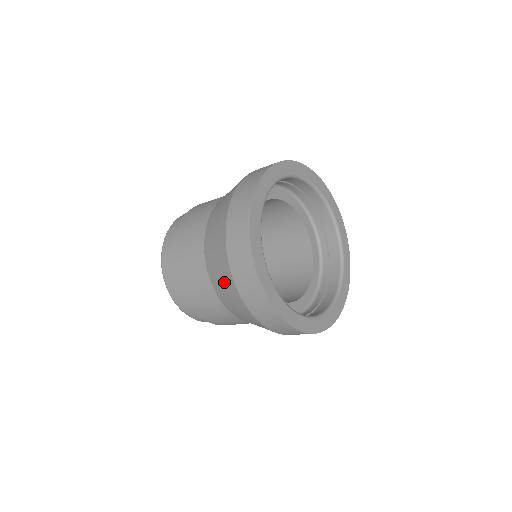
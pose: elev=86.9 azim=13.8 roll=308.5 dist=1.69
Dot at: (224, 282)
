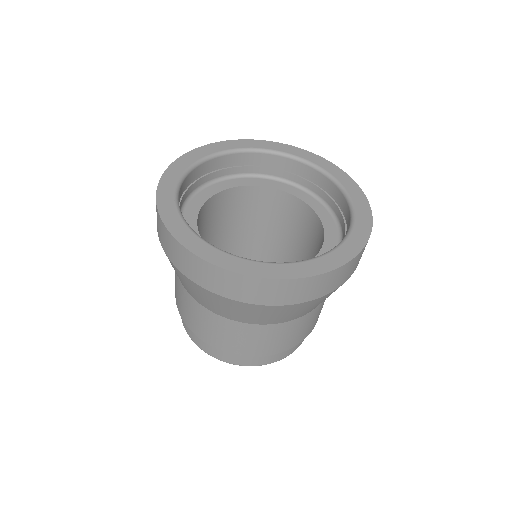
Dot at: (248, 312)
